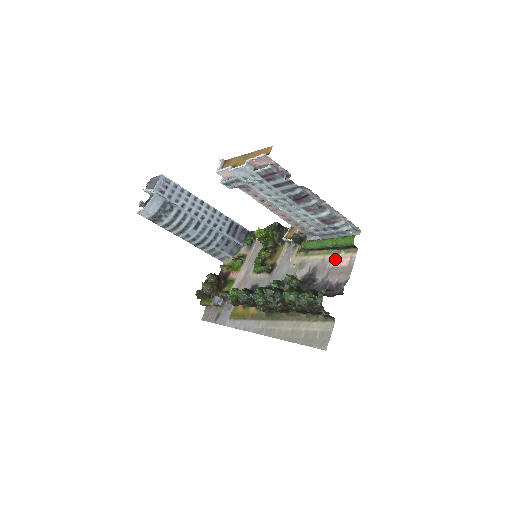
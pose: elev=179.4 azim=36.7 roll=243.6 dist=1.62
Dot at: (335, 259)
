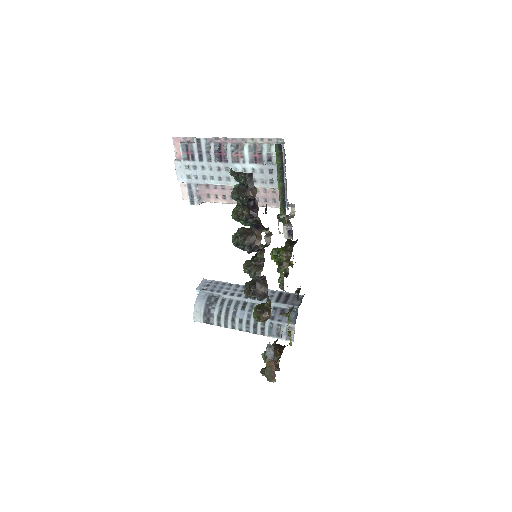
Dot at: occluded
